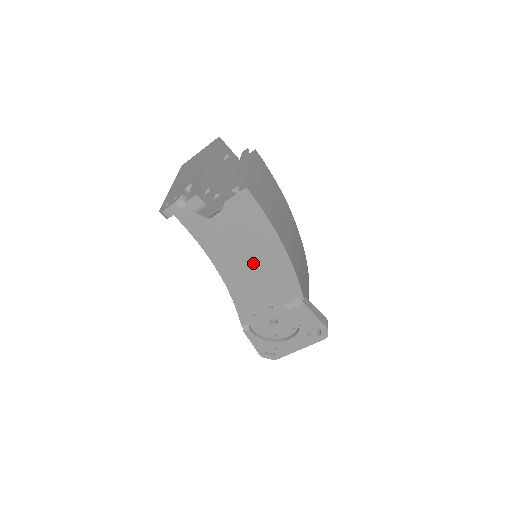
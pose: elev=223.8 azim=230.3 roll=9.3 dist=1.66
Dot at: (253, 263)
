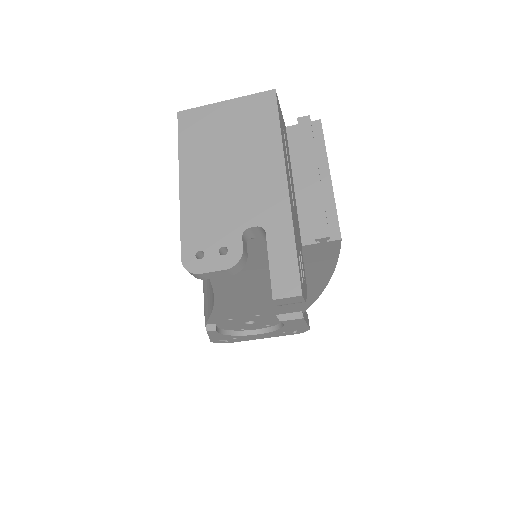
Dot at: occluded
